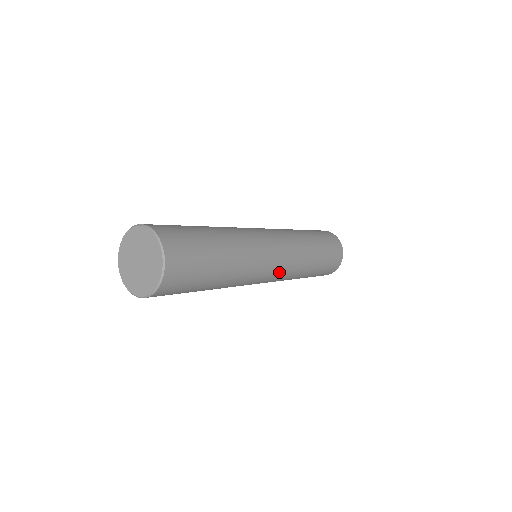
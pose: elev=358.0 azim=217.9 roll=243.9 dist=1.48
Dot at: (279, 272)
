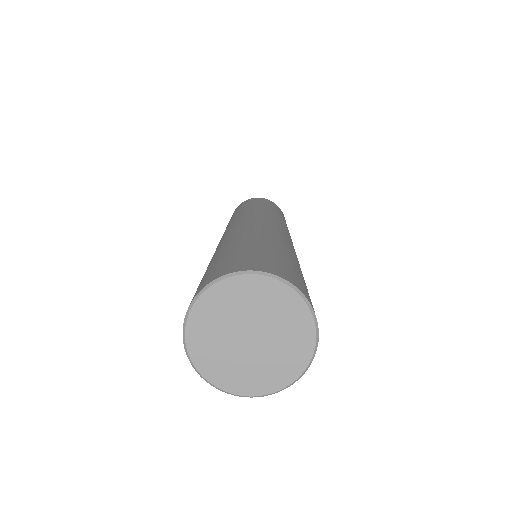
Dot at: occluded
